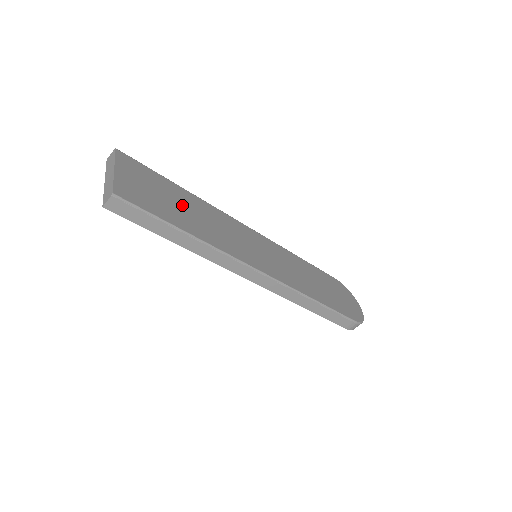
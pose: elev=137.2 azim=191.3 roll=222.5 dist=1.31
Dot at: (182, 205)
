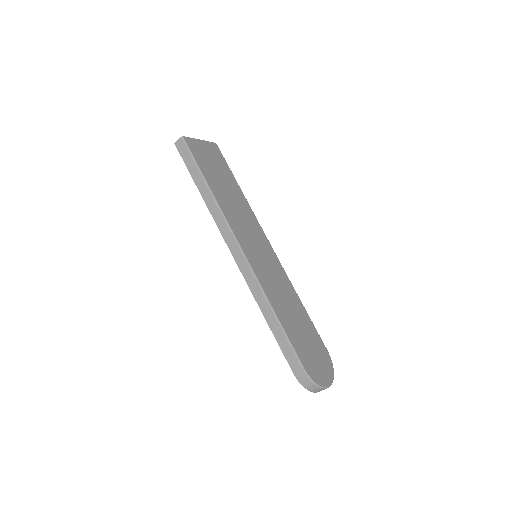
Dot at: (226, 185)
